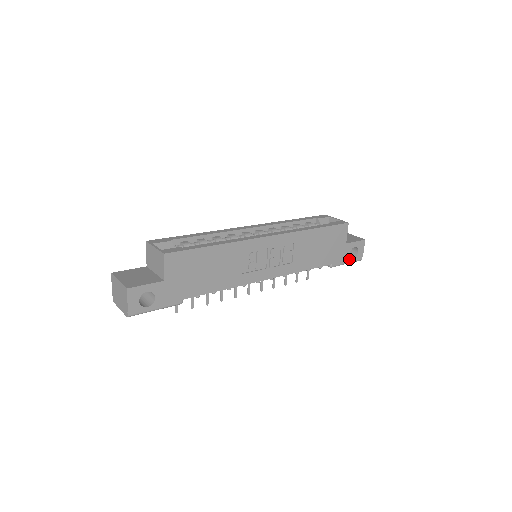
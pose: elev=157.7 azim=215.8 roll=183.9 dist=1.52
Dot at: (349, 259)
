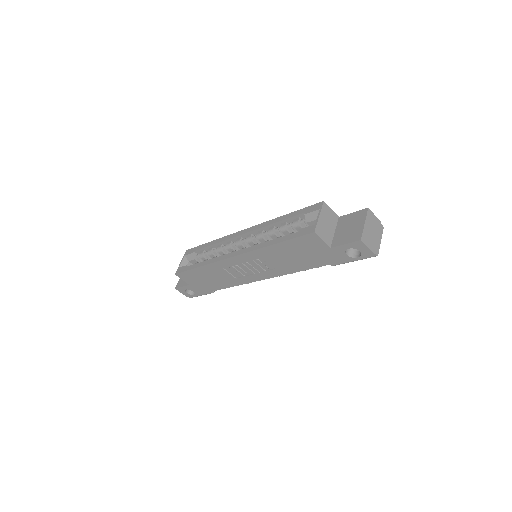
Dot at: (351, 258)
